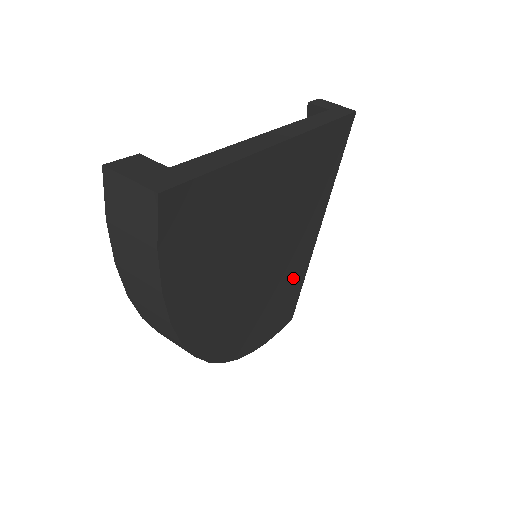
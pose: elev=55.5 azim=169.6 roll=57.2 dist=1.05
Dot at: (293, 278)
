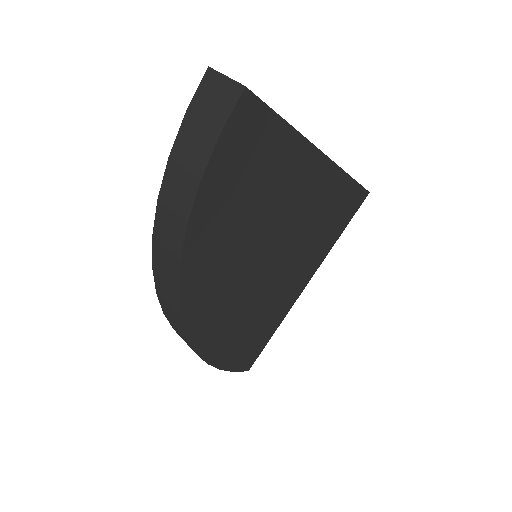
Dot at: (270, 315)
